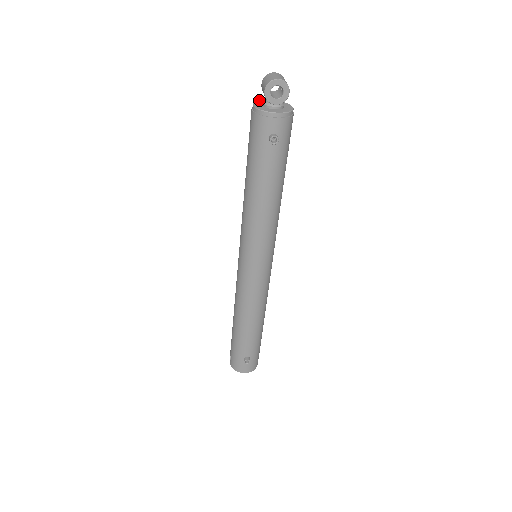
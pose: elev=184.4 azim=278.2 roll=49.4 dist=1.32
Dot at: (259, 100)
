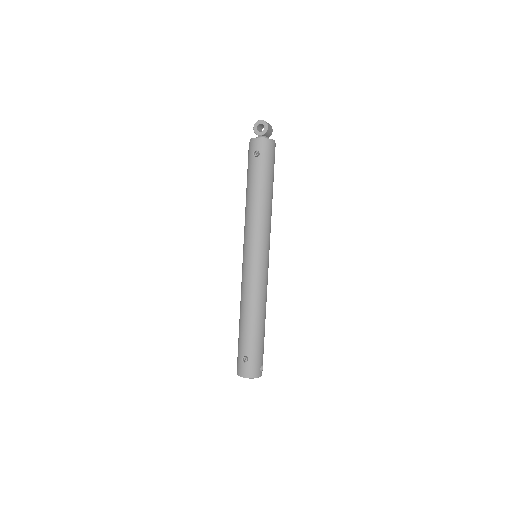
Dot at: occluded
